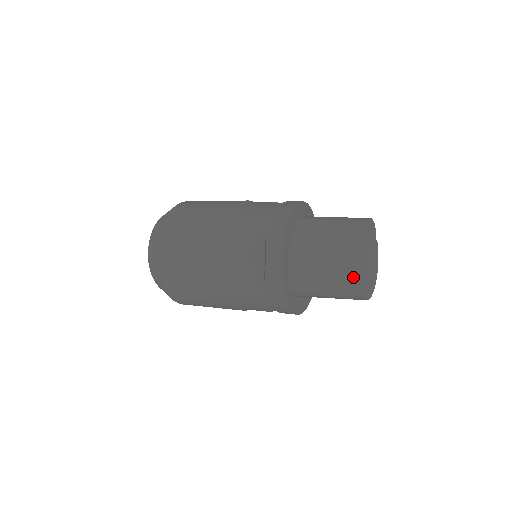
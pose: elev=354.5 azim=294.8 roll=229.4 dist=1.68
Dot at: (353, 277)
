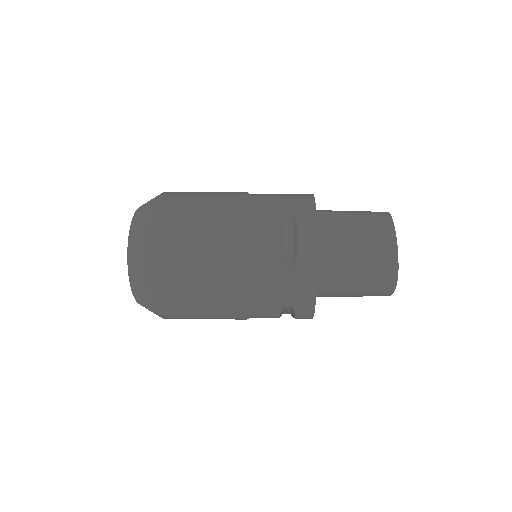
Dot at: (388, 263)
